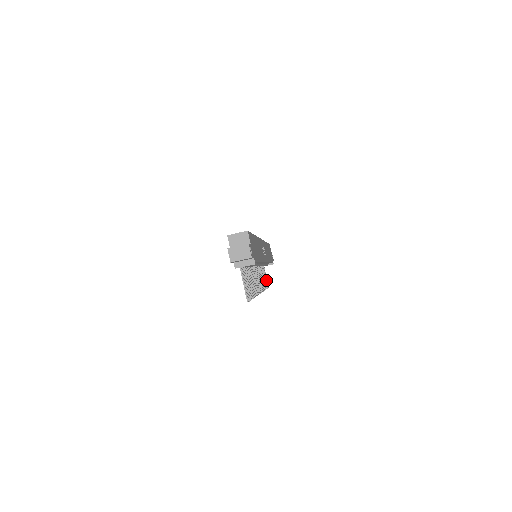
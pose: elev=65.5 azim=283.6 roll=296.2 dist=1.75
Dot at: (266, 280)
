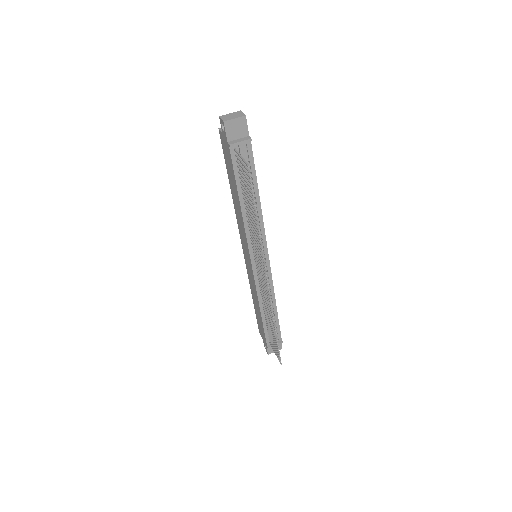
Dot at: (276, 350)
